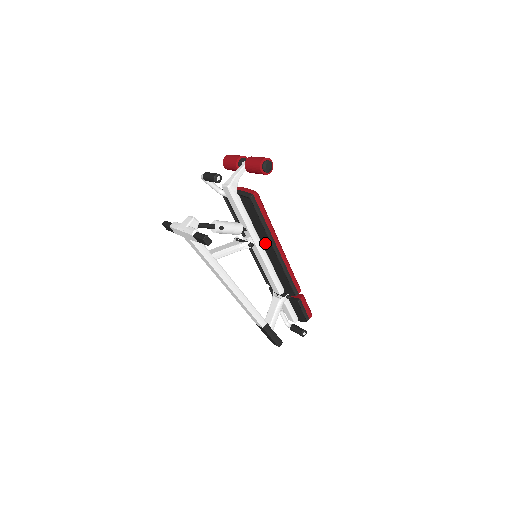
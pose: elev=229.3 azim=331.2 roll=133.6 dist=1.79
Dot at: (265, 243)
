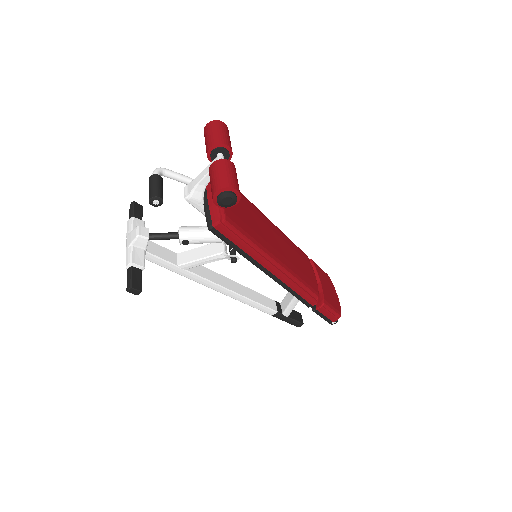
Dot at: occluded
